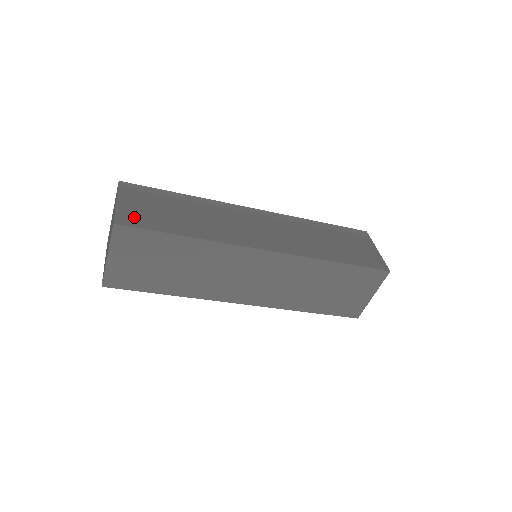
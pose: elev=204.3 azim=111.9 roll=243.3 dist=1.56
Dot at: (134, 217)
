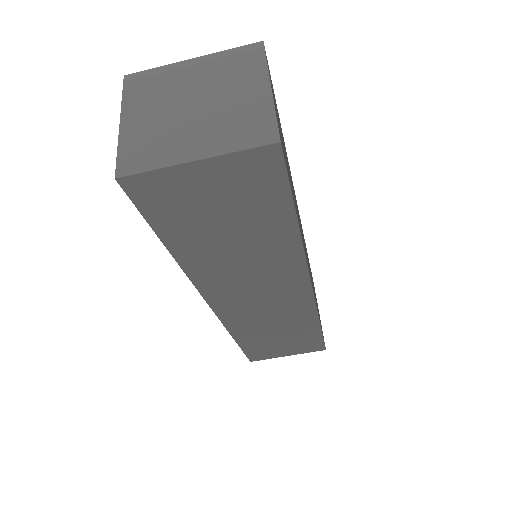
Dot at: occluded
